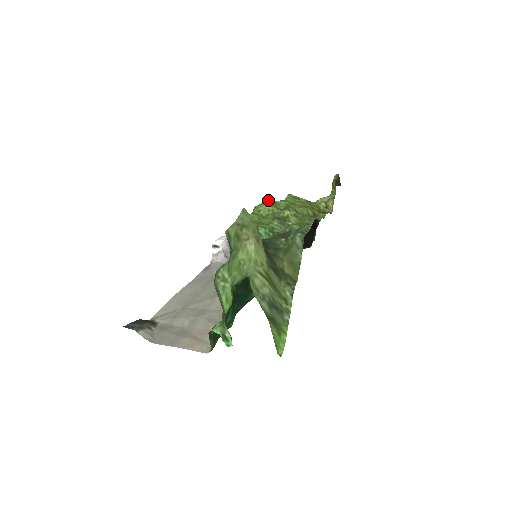
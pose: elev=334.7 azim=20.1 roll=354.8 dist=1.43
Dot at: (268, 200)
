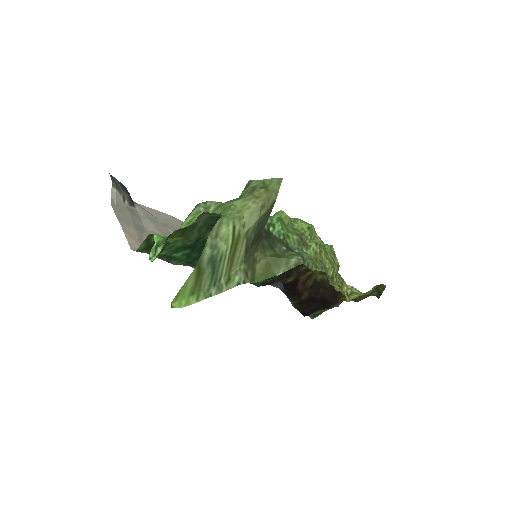
Dot at: (311, 224)
